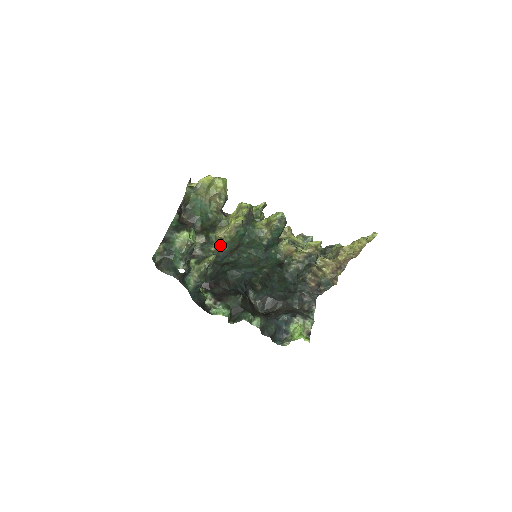
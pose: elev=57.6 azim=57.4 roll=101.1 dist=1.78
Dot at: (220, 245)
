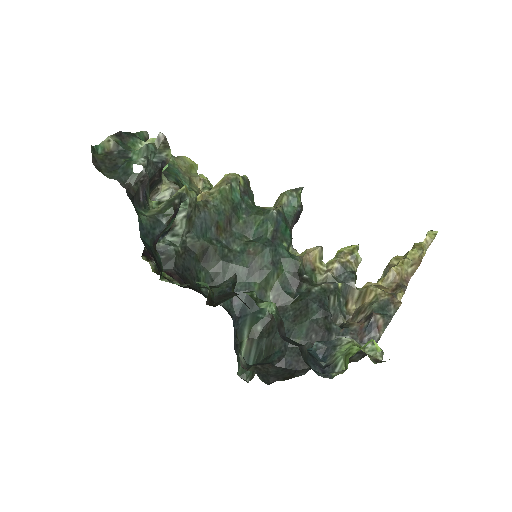
Dot at: (202, 200)
